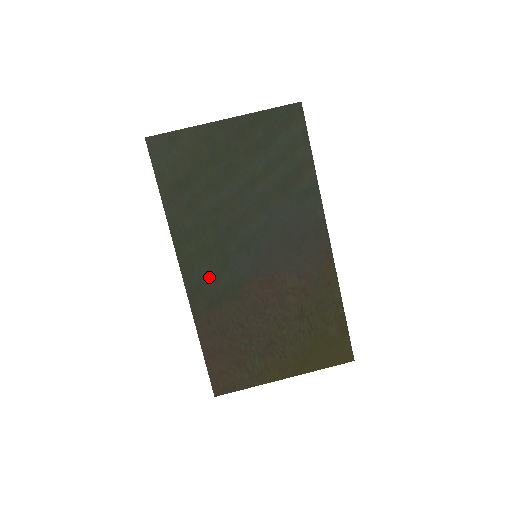
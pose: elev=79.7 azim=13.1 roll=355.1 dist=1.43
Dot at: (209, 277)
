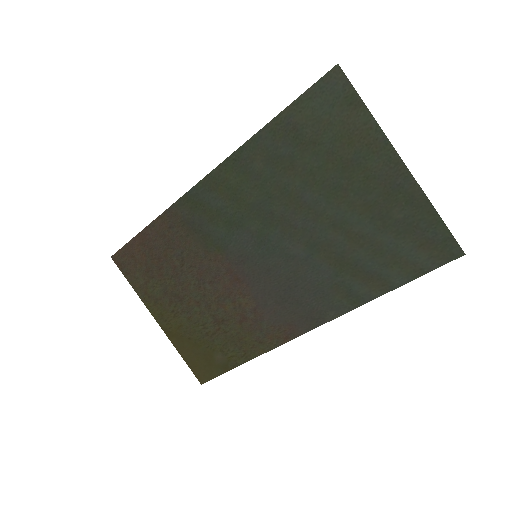
Dot at: (213, 211)
